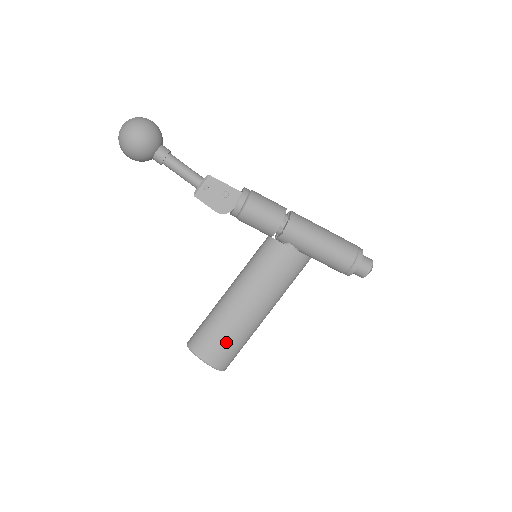
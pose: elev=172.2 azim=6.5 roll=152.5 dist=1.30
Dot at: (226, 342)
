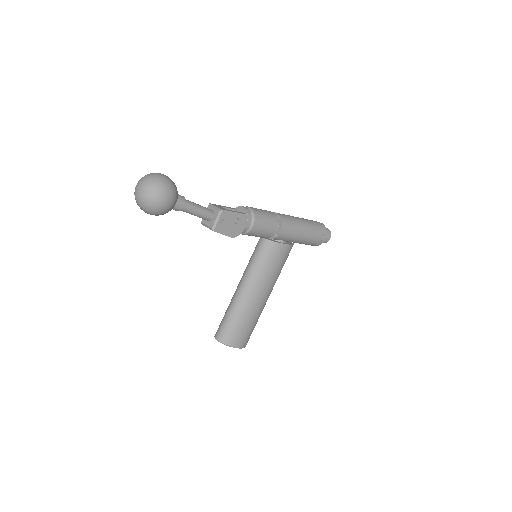
Dot at: (249, 328)
